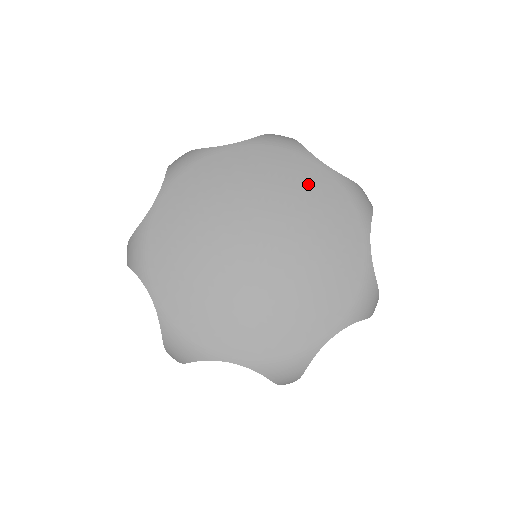
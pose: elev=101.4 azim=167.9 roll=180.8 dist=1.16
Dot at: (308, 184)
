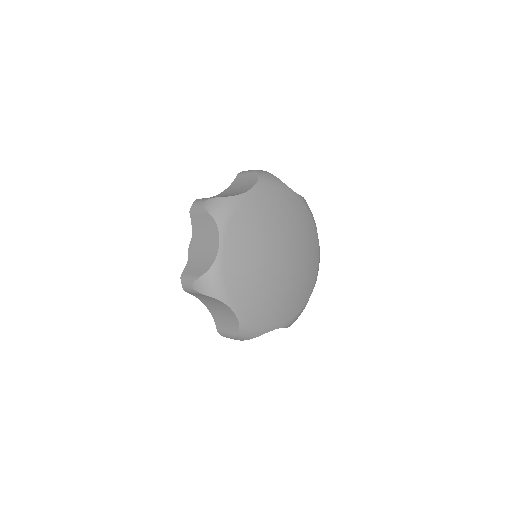
Dot at: (262, 209)
